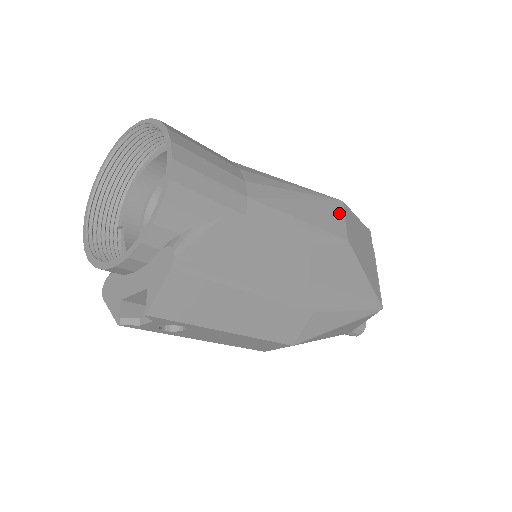
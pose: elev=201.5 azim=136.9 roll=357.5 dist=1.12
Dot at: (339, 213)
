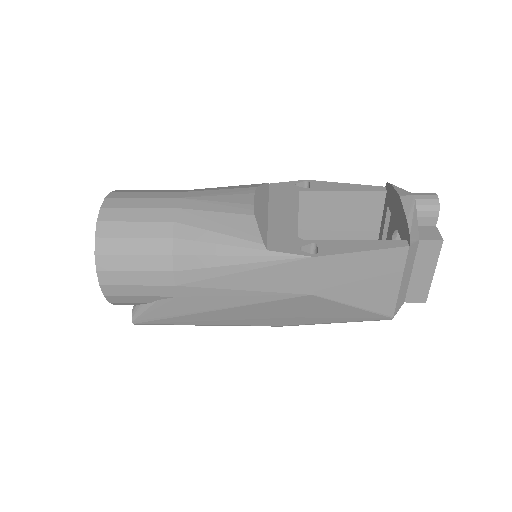
Dot at: (303, 271)
